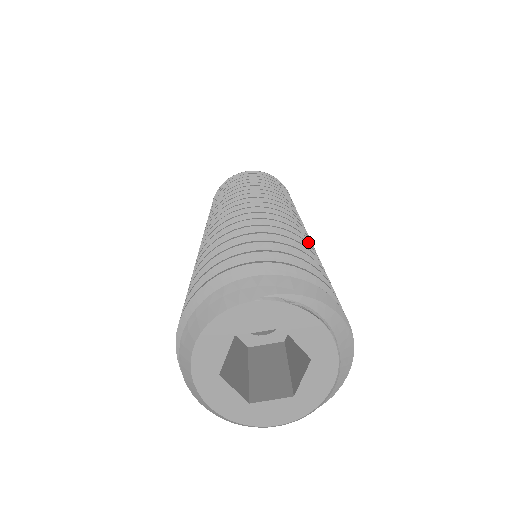
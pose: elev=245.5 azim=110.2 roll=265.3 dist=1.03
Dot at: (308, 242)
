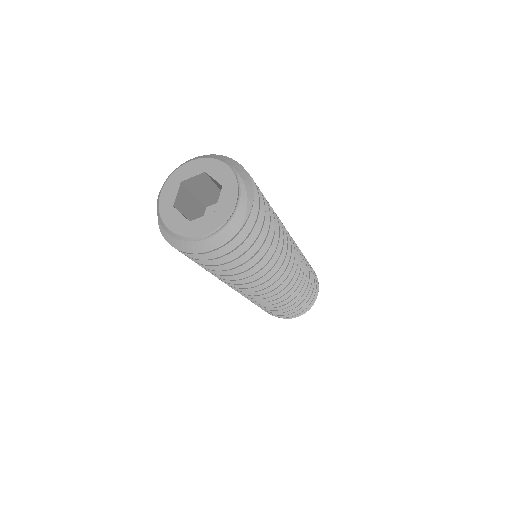
Dot at: (281, 247)
